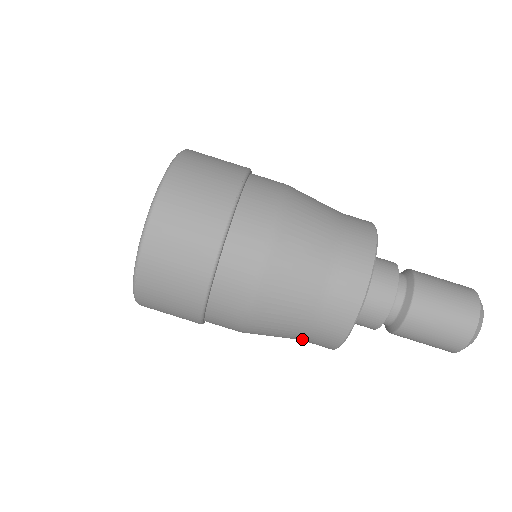
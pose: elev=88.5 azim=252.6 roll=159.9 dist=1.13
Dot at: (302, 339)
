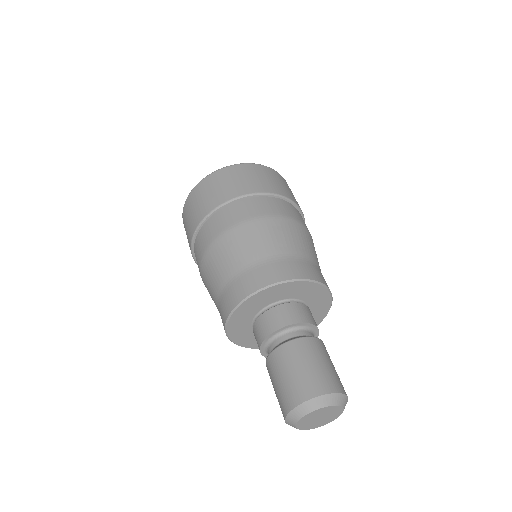
Dot at: (232, 280)
